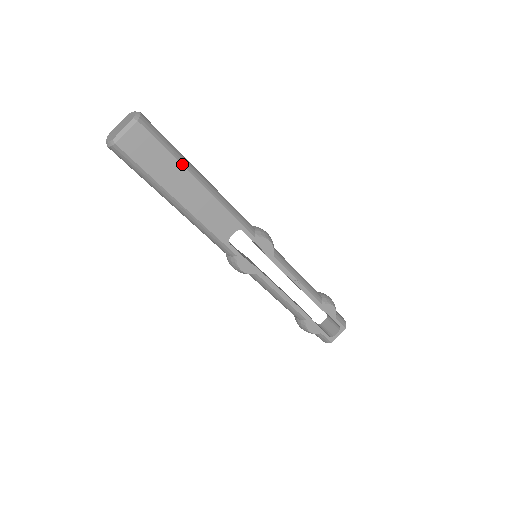
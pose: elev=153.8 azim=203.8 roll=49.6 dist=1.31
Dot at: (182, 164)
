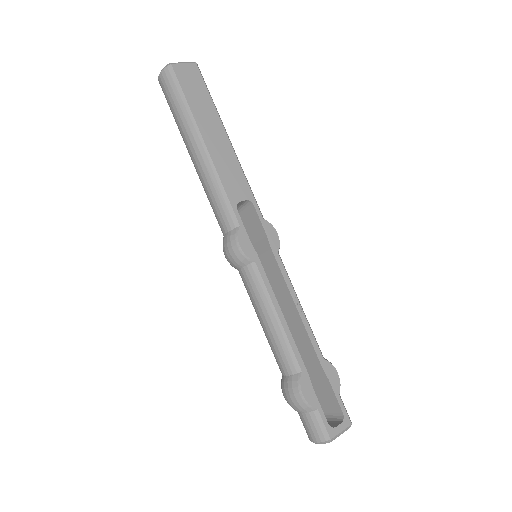
Dot at: (218, 113)
